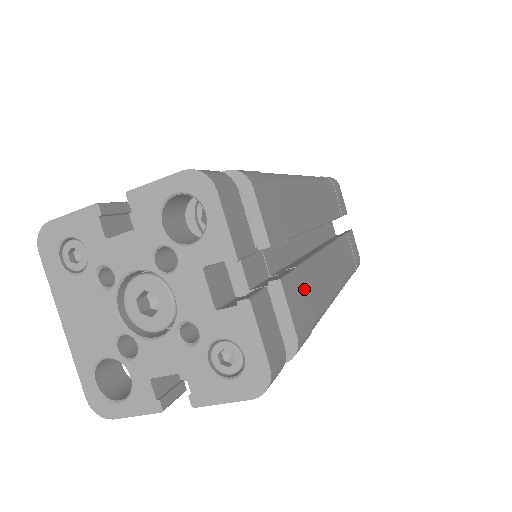
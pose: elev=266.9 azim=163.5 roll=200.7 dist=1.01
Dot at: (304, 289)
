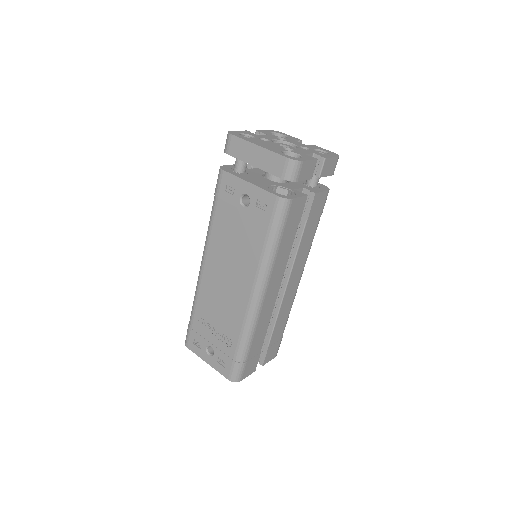
Dot at: occluded
